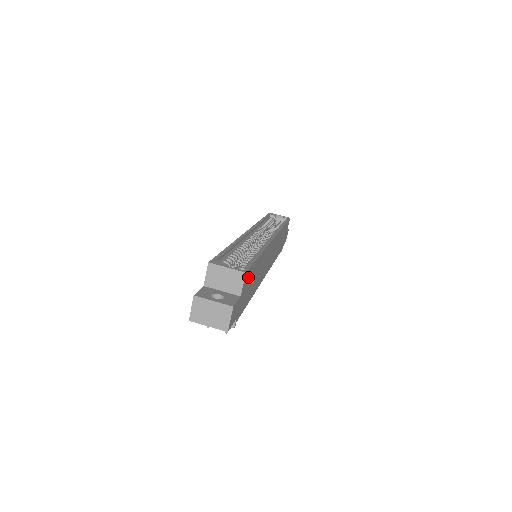
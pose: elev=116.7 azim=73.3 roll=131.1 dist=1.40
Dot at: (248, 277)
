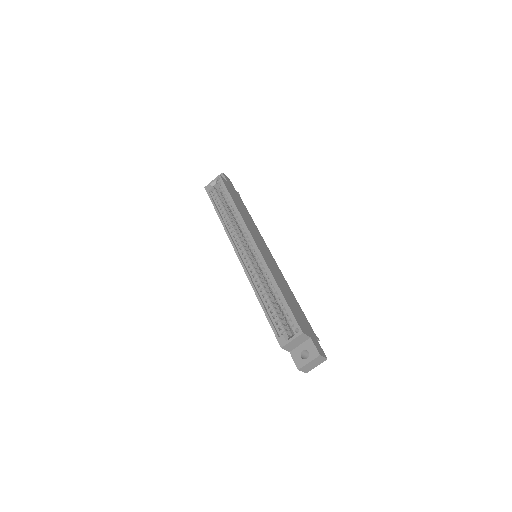
Dot at: (299, 322)
